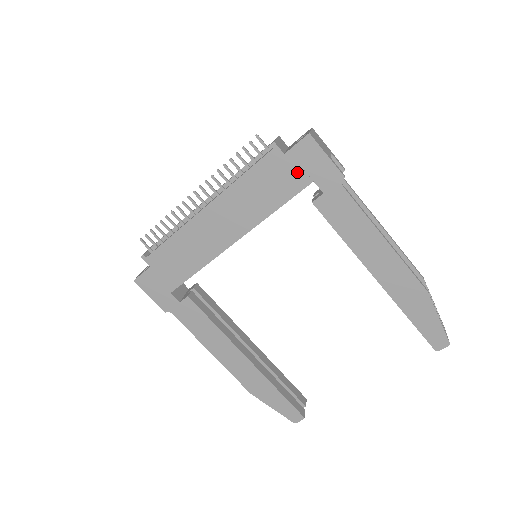
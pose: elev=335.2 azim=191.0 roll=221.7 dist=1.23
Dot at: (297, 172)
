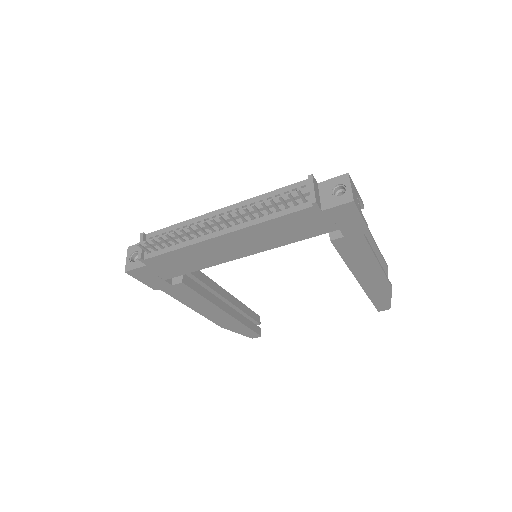
Dot at: (327, 223)
